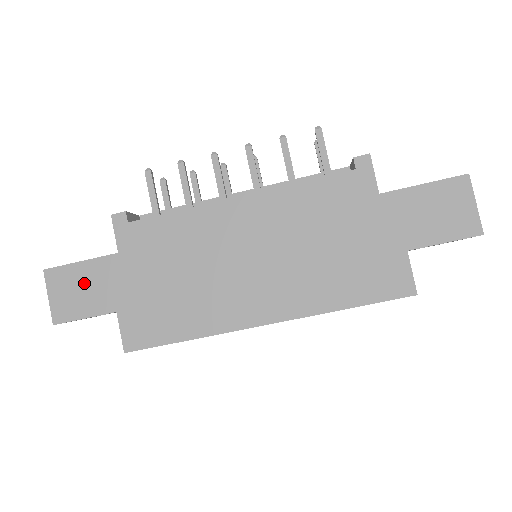
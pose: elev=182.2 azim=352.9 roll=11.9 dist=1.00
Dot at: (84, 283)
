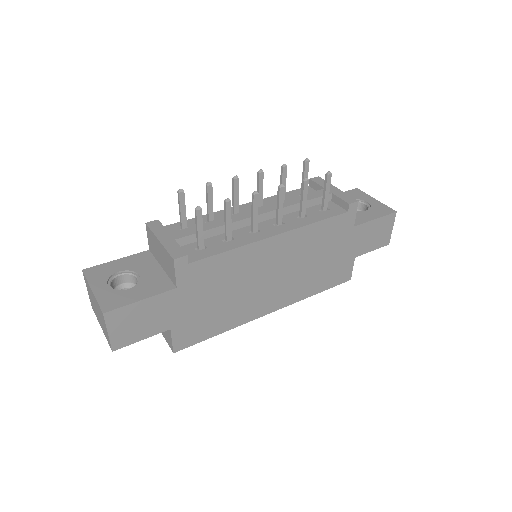
Dot at: (144, 316)
